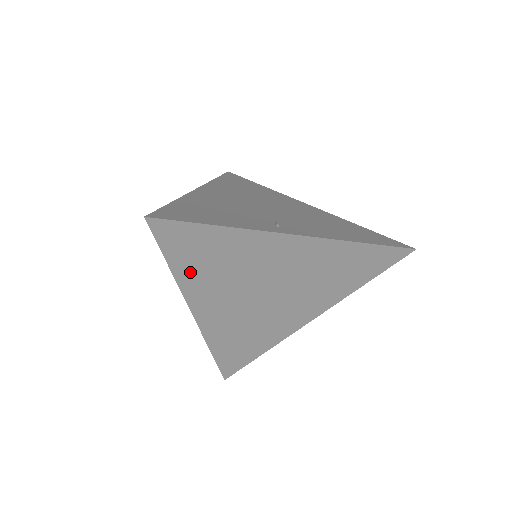
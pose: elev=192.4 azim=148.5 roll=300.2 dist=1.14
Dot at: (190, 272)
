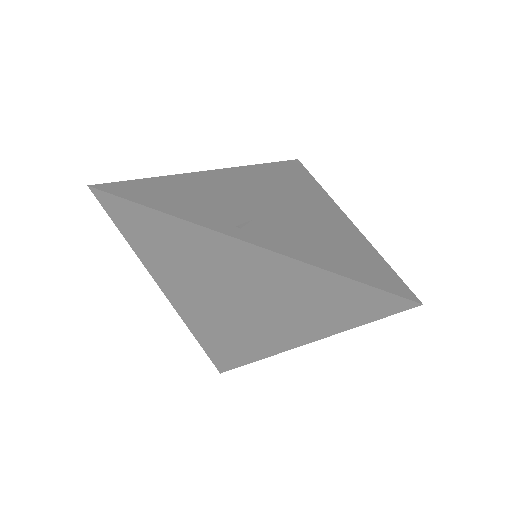
Dot at: (148, 252)
